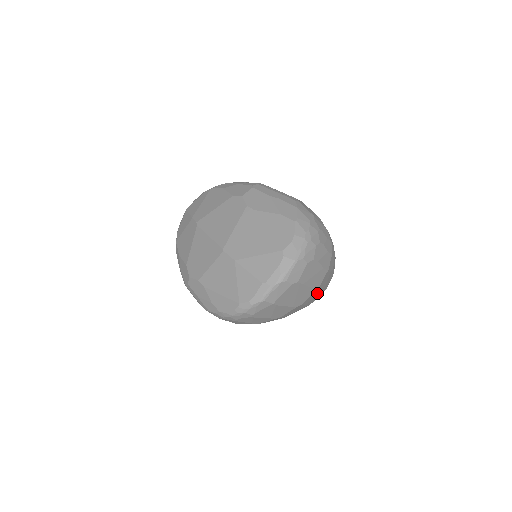
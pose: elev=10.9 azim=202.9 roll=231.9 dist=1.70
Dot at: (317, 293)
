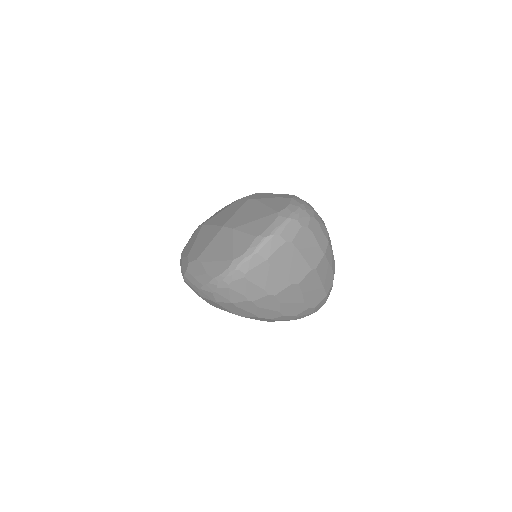
Dot at: (315, 286)
